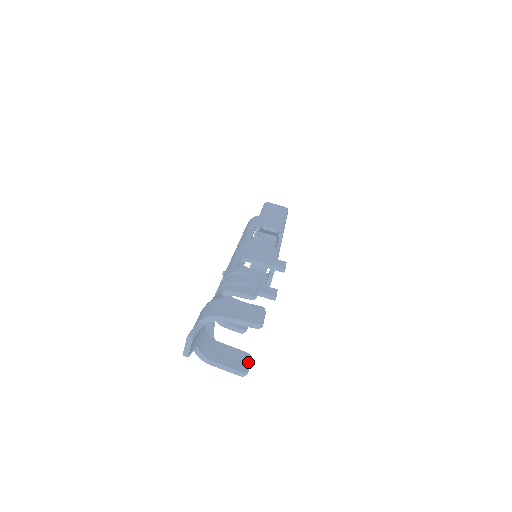
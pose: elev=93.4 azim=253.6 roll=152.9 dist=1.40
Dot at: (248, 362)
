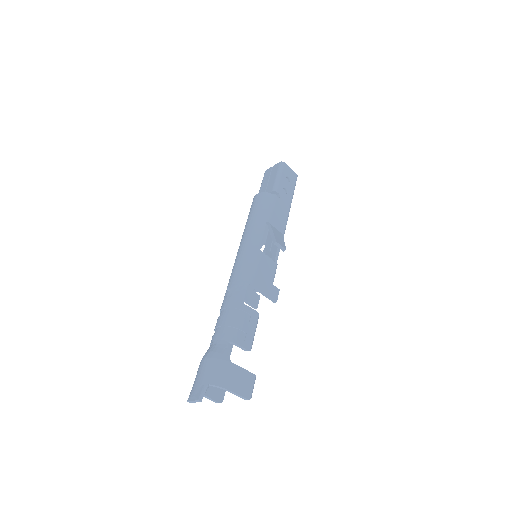
Dot at: (224, 391)
